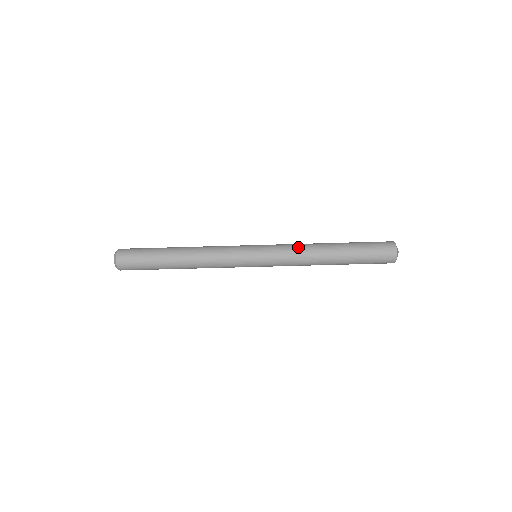
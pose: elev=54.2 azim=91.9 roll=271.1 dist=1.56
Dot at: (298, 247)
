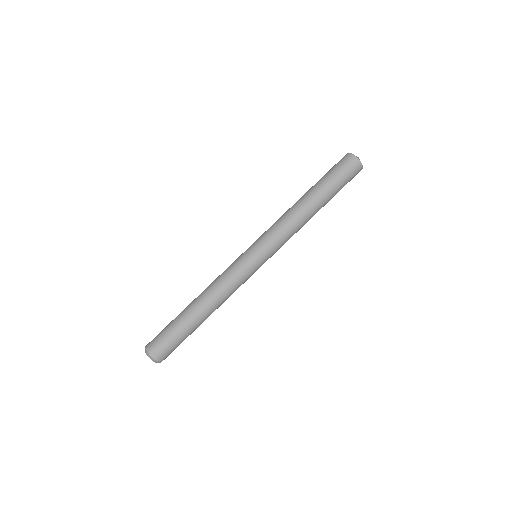
Dot at: (282, 220)
